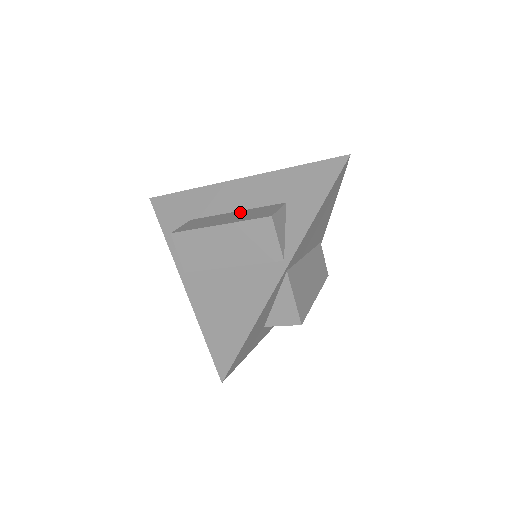
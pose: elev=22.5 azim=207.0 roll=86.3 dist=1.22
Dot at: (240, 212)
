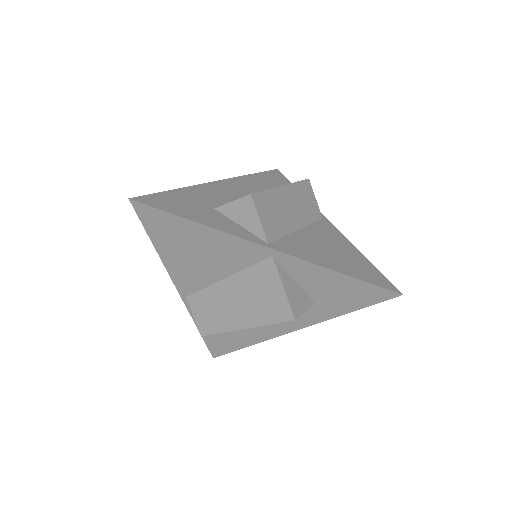
Dot at: occluded
